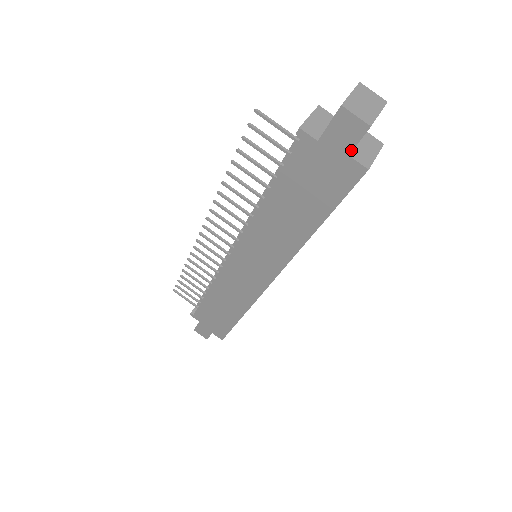
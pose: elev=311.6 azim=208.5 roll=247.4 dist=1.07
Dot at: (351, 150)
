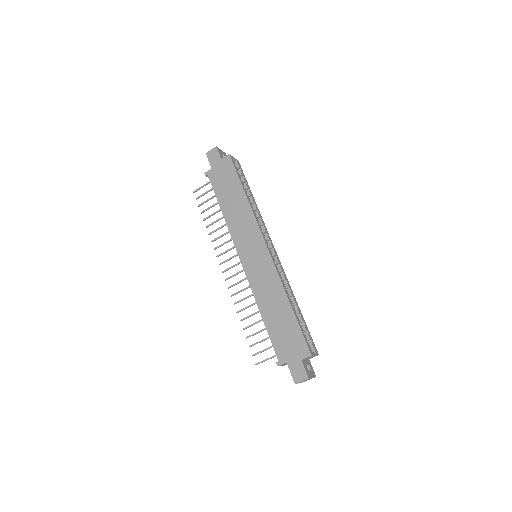
Dot at: (220, 157)
